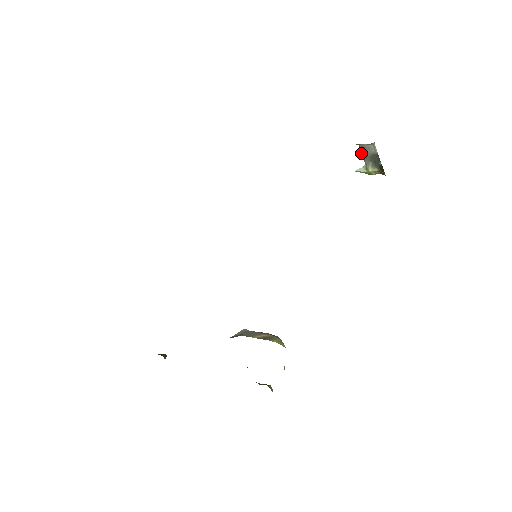
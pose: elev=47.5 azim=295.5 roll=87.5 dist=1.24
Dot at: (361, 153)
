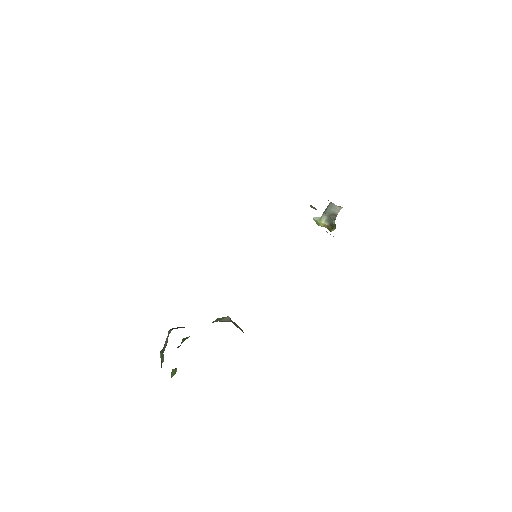
Dot at: (326, 208)
